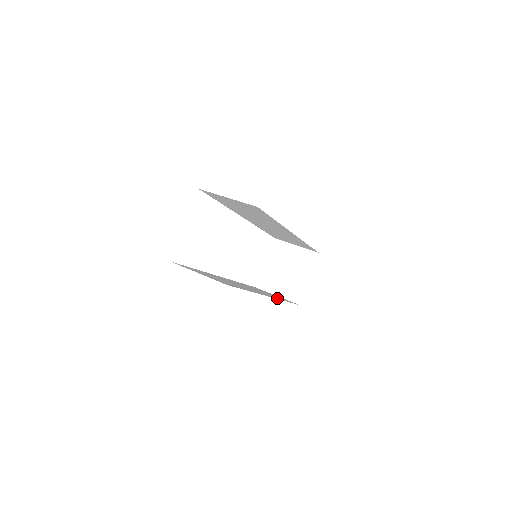
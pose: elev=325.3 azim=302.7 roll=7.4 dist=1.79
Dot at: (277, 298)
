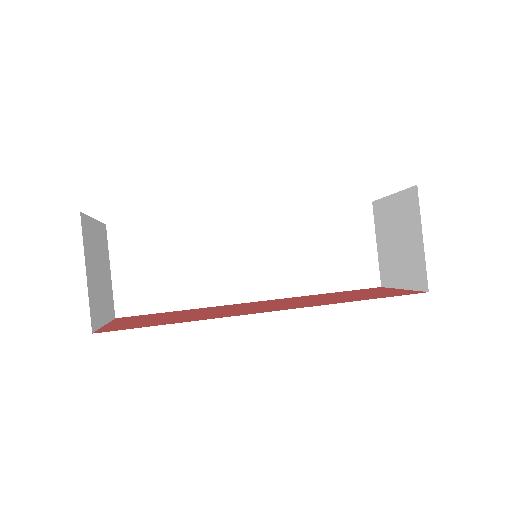
Dot at: (298, 289)
